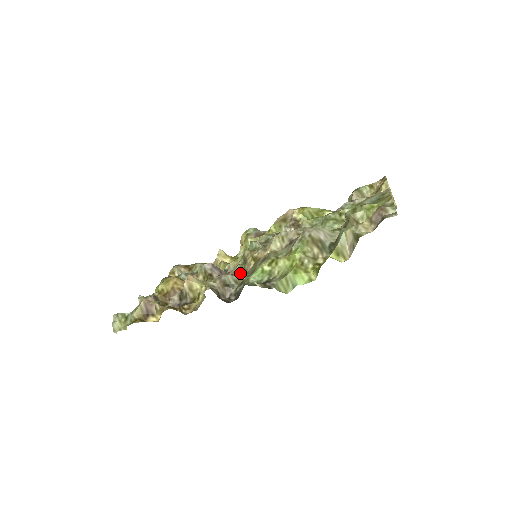
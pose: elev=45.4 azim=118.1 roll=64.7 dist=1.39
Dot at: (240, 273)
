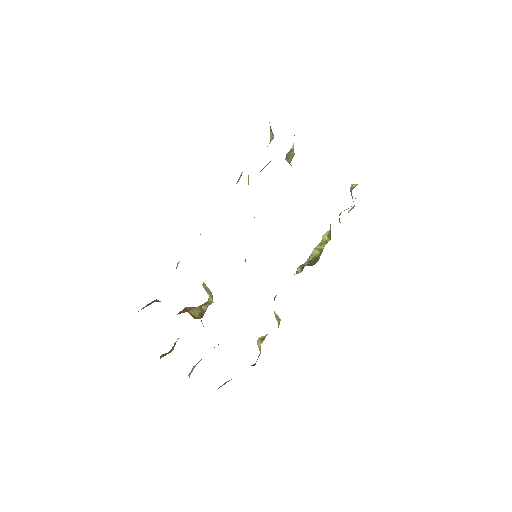
Dot at: occluded
